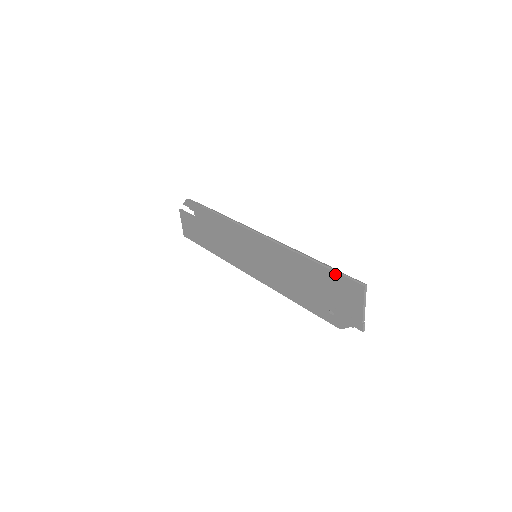
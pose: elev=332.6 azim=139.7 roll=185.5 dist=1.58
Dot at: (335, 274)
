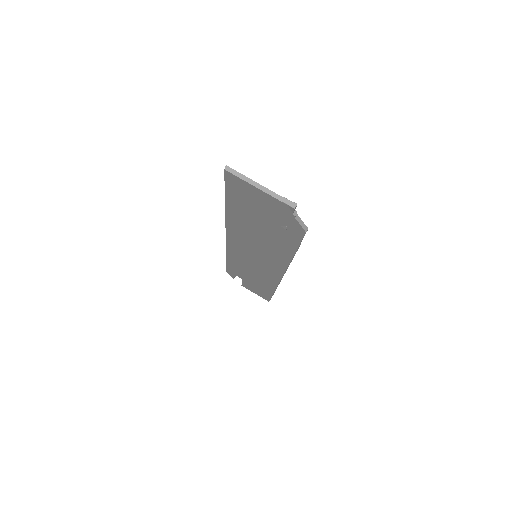
Dot at: (227, 193)
